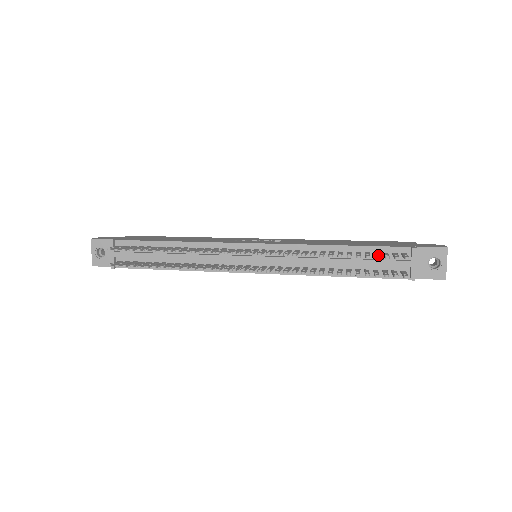
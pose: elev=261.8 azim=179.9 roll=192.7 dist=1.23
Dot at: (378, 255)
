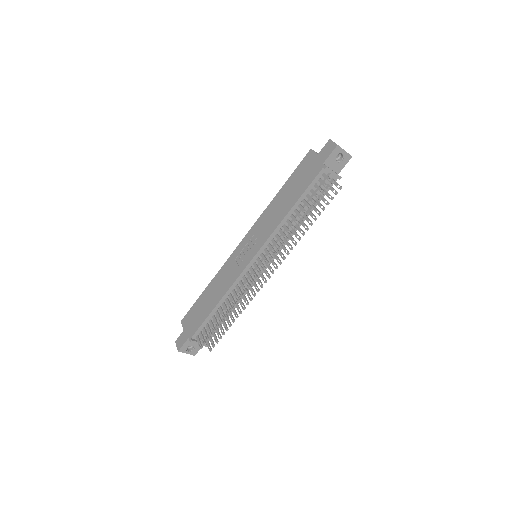
Dot at: occluded
